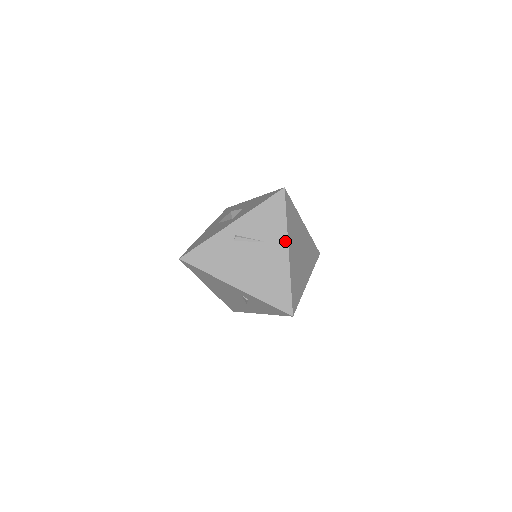
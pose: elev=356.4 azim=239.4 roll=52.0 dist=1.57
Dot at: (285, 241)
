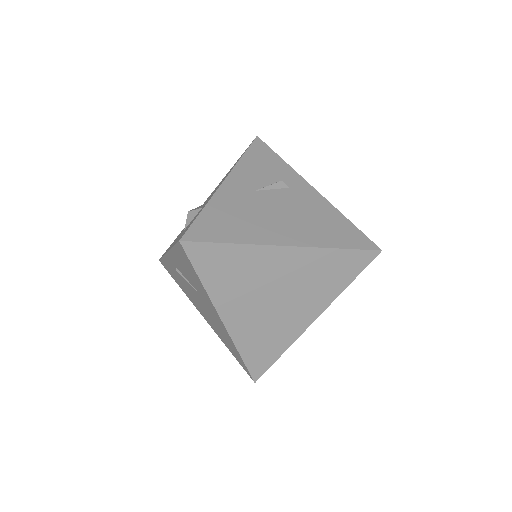
Dot at: (213, 307)
